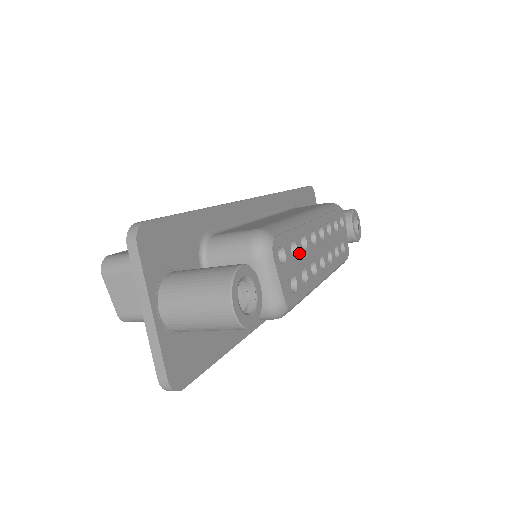
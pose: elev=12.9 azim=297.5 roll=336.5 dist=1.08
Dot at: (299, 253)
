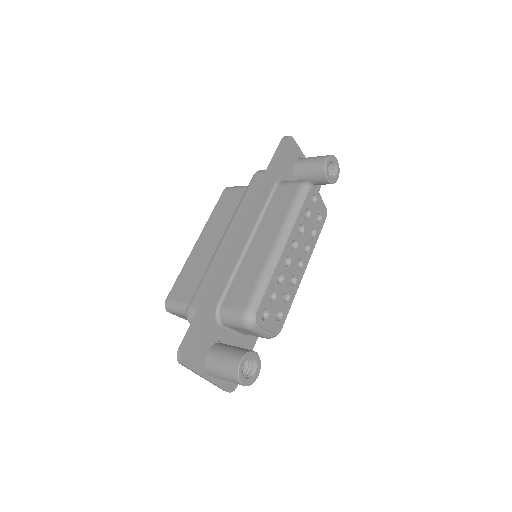
Dot at: (278, 292)
